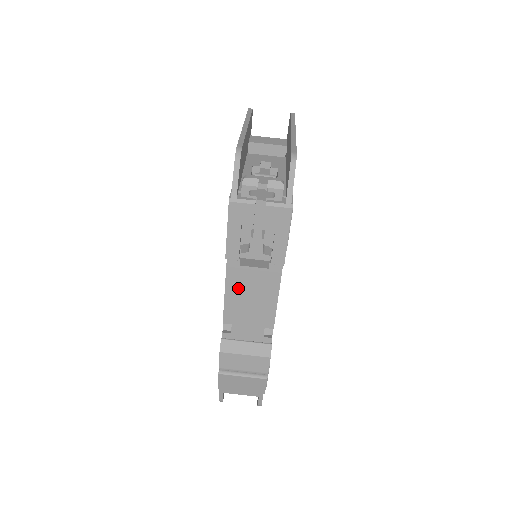
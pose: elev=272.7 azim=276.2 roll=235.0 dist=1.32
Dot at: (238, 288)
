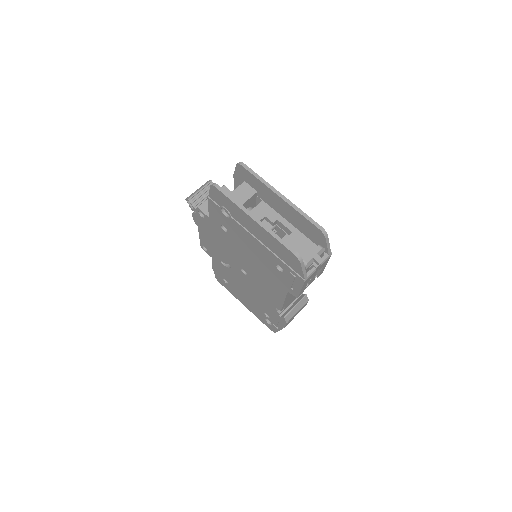
Dot at: (290, 295)
